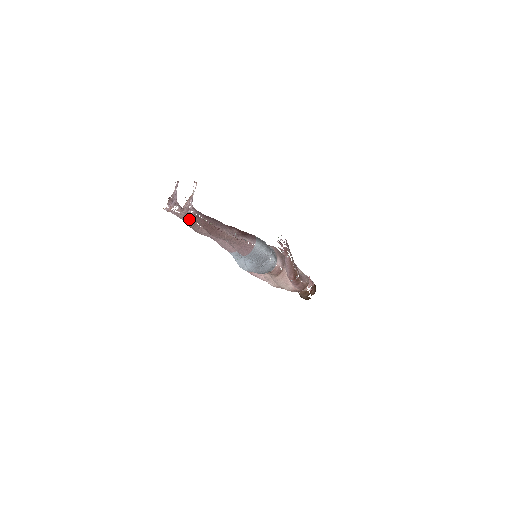
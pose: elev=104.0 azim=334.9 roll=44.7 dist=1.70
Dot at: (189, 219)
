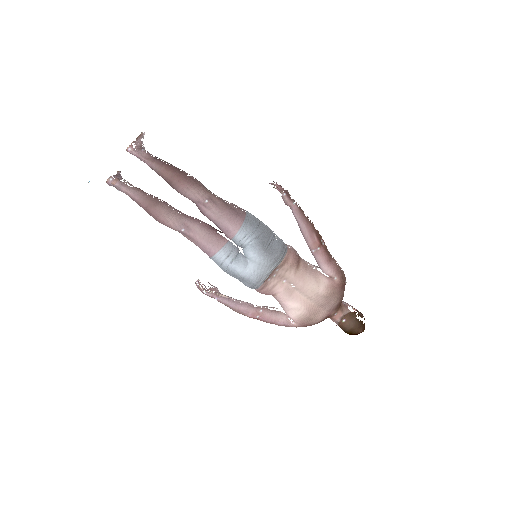
Dot at: (146, 195)
